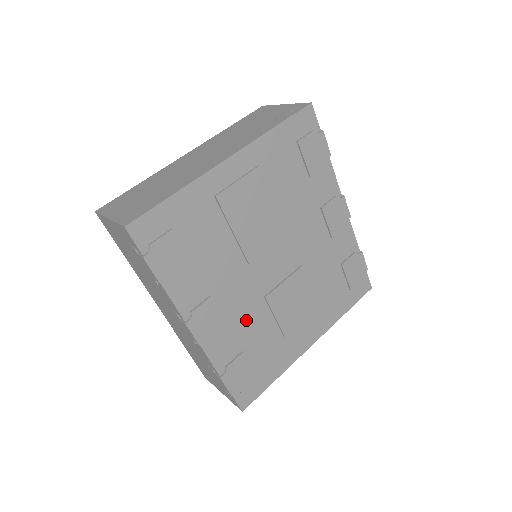
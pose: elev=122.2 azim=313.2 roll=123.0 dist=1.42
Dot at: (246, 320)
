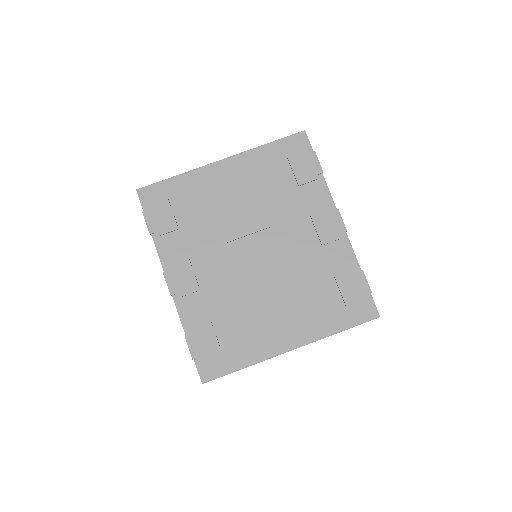
Dot at: (219, 293)
